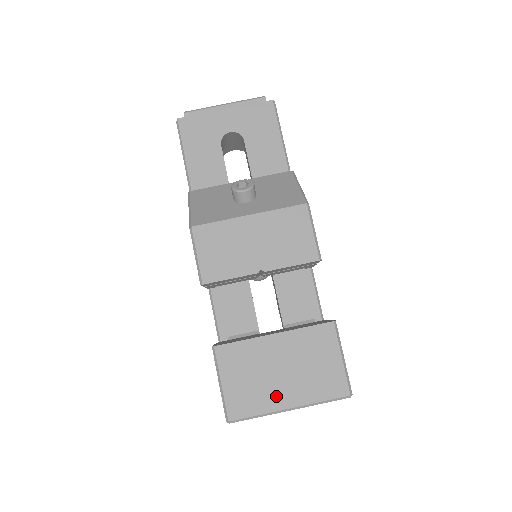
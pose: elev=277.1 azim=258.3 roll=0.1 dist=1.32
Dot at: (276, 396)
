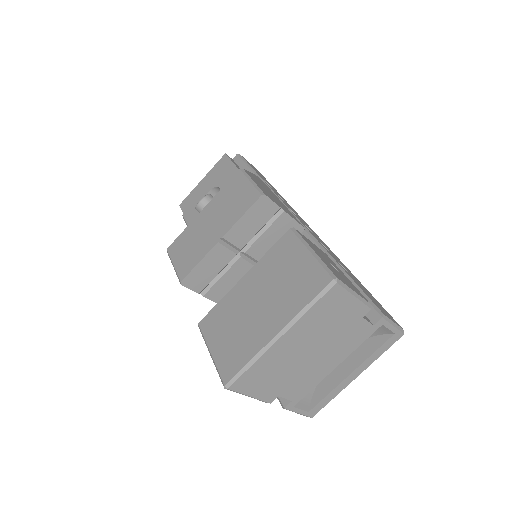
Dot at: (260, 331)
